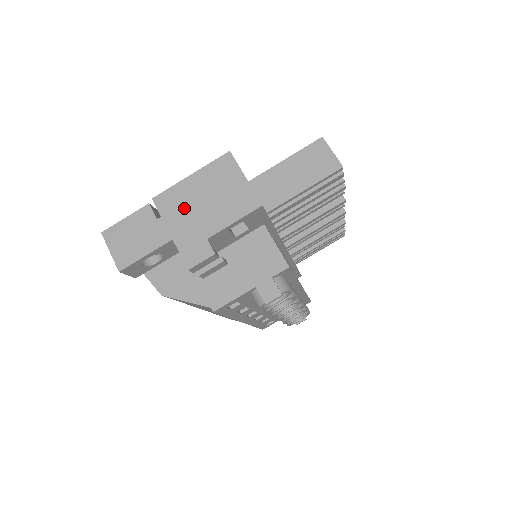
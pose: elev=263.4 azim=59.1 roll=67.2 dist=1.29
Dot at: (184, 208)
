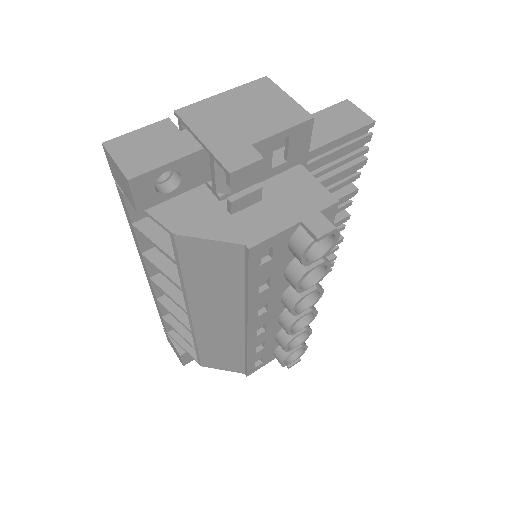
Dot at: (217, 119)
